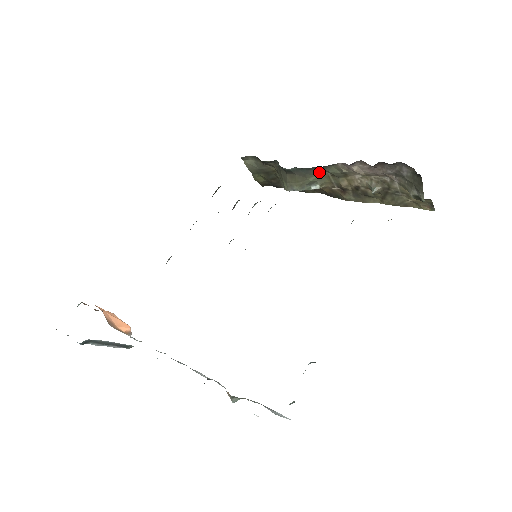
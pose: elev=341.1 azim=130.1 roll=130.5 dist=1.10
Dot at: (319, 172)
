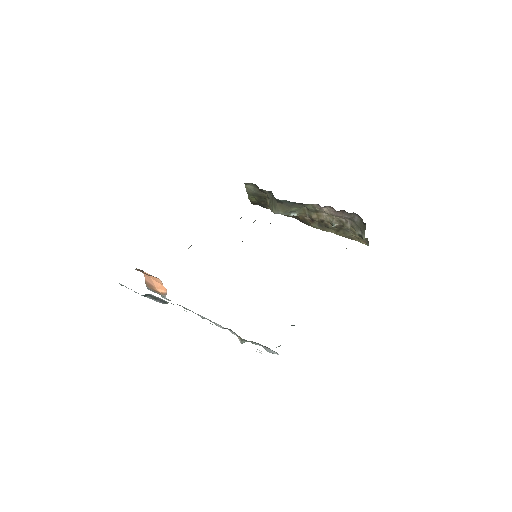
Dot at: (300, 206)
